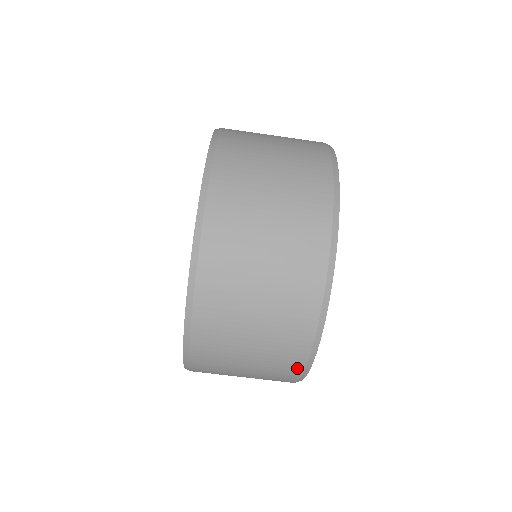
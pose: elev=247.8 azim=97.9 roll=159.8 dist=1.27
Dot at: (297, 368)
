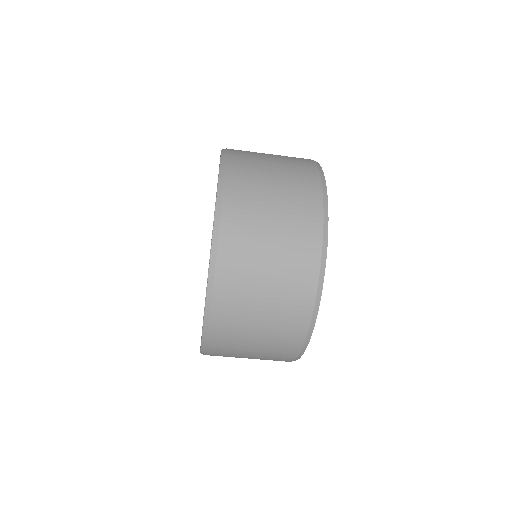
Dot at: (303, 324)
